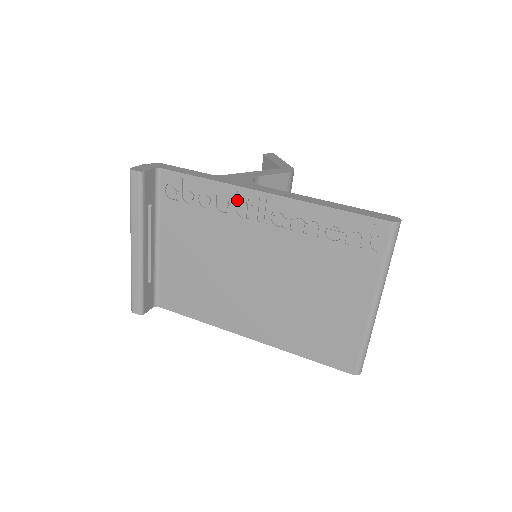
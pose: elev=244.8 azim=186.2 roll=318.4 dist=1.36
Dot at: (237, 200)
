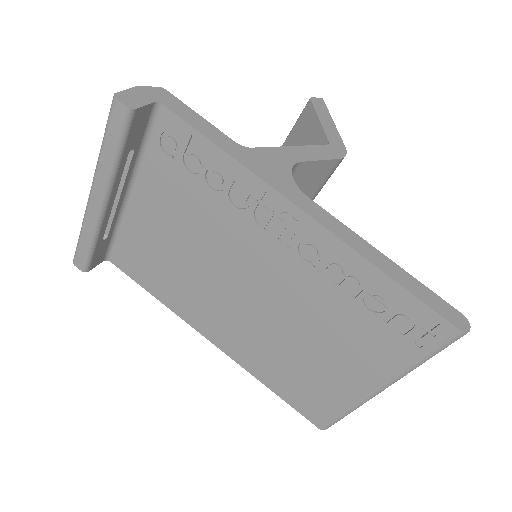
Dot at: (261, 201)
